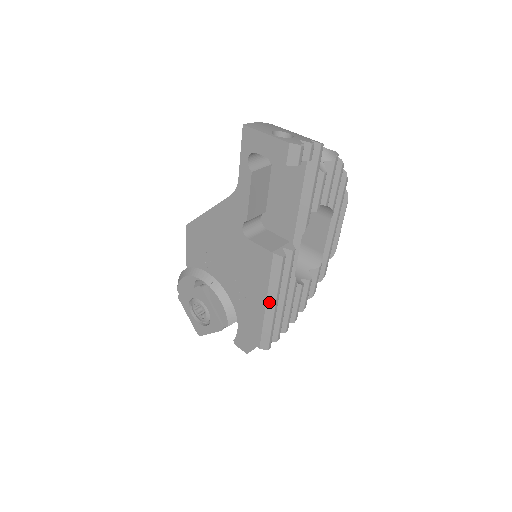
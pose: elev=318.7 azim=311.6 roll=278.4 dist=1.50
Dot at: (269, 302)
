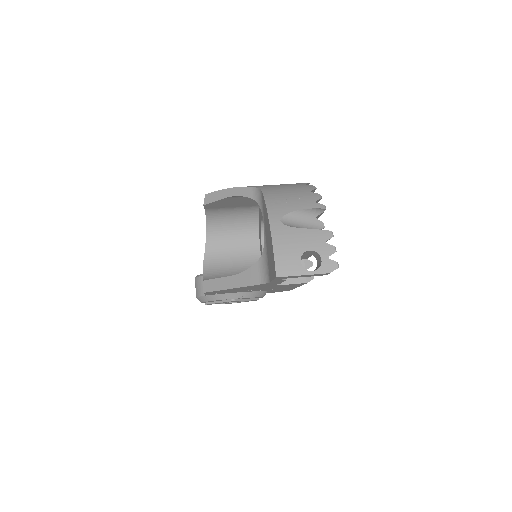
Dot at: occluded
